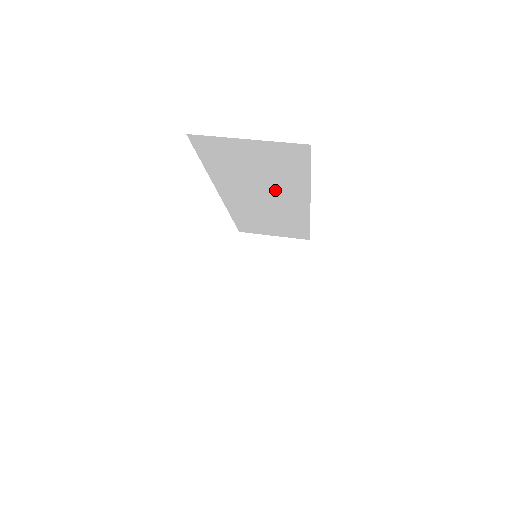
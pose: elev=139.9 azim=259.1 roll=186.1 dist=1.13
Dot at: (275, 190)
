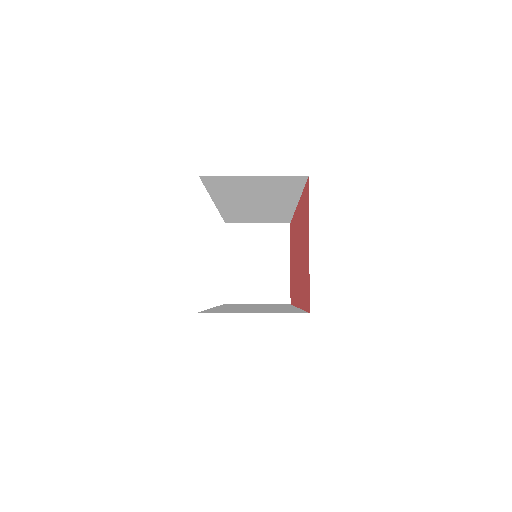
Dot at: (268, 199)
